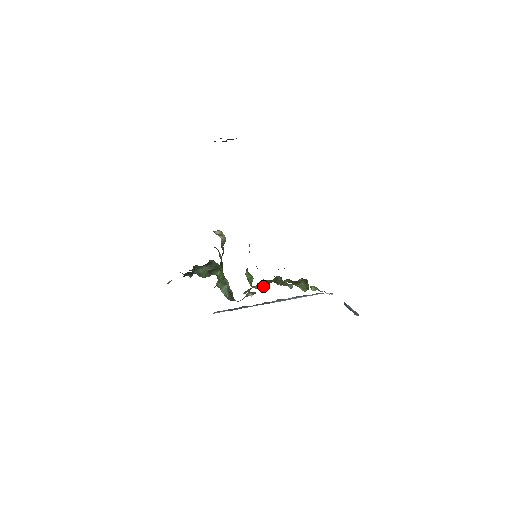
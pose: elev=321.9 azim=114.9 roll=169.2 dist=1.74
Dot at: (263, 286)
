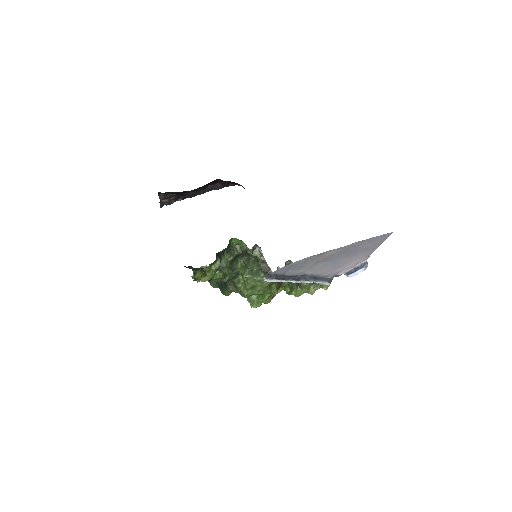
Dot at: (277, 287)
